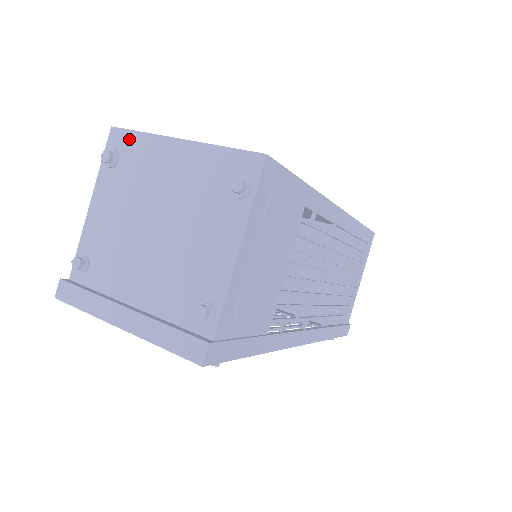
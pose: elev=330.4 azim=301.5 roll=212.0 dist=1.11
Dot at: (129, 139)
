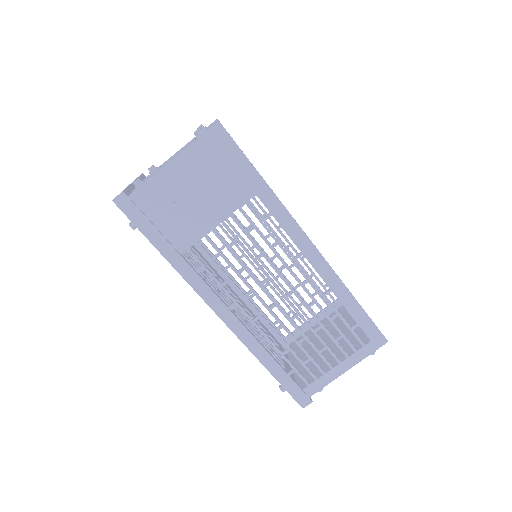
Dot at: occluded
